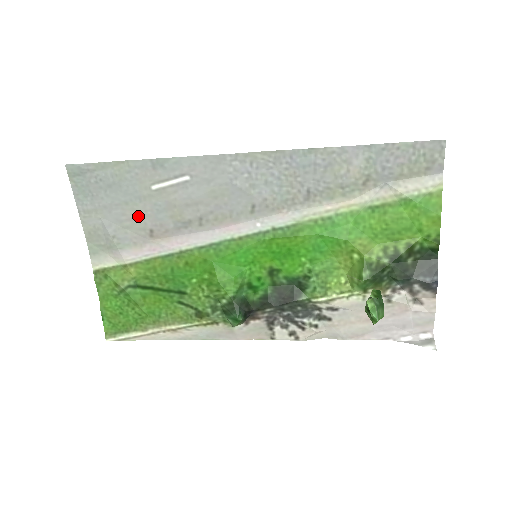
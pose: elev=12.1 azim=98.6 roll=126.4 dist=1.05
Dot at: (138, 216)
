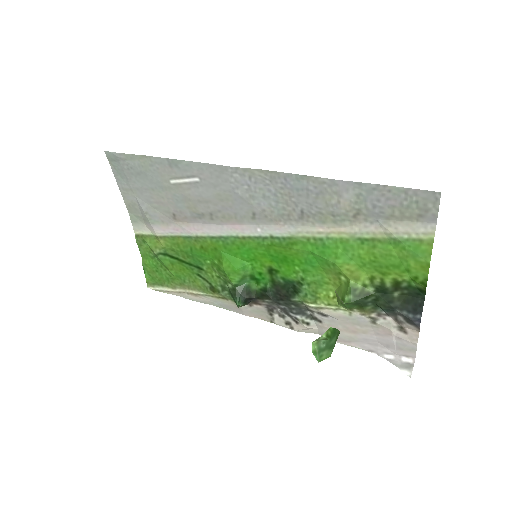
Dot at: (163, 201)
